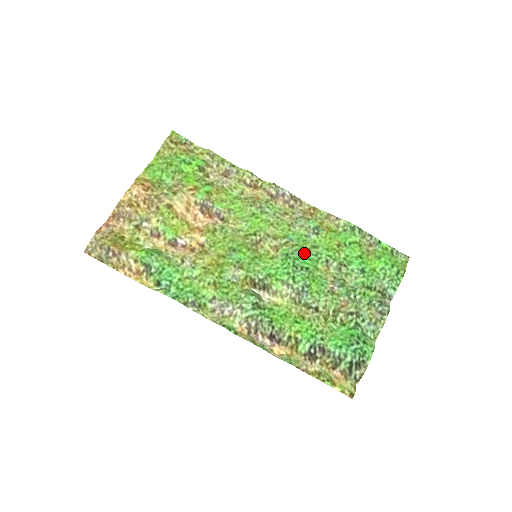
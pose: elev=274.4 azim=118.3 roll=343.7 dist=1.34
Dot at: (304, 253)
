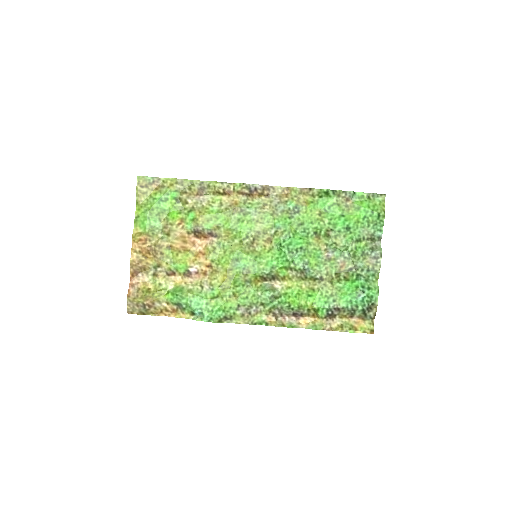
Dot at: (294, 235)
